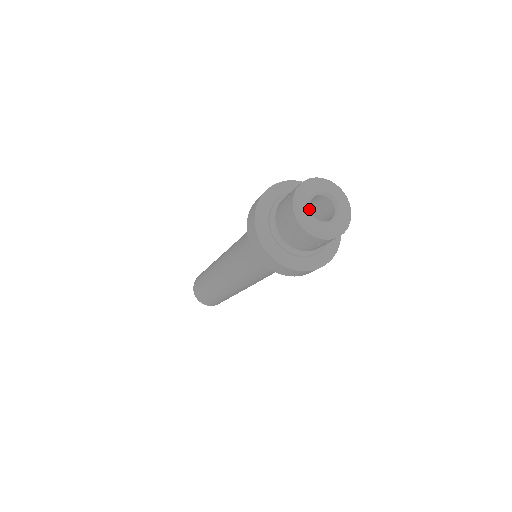
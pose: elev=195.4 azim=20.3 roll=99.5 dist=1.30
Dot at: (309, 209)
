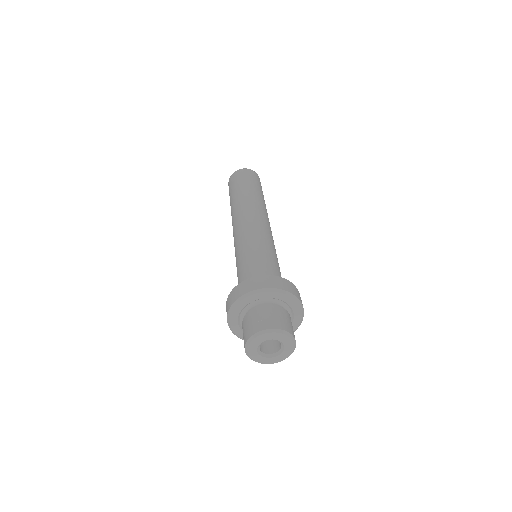
Dot at: (257, 348)
